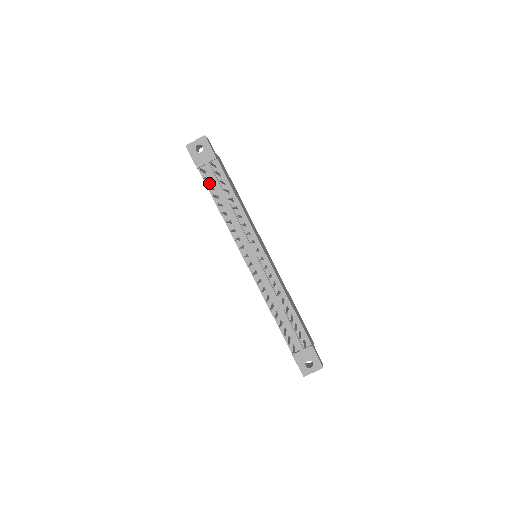
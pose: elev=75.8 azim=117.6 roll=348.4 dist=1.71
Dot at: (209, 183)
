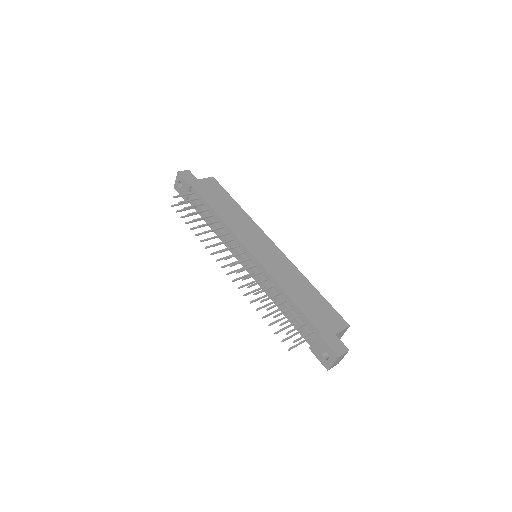
Dot at: (197, 209)
